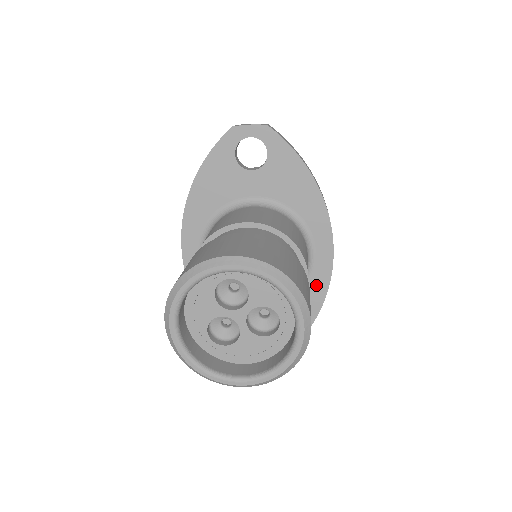
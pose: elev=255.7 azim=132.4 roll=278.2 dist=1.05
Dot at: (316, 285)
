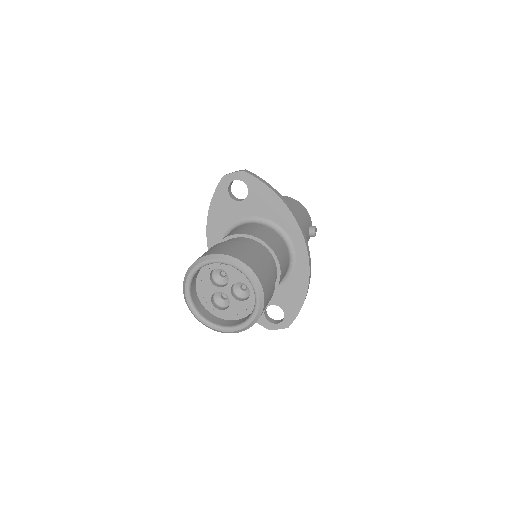
Dot at: (301, 270)
